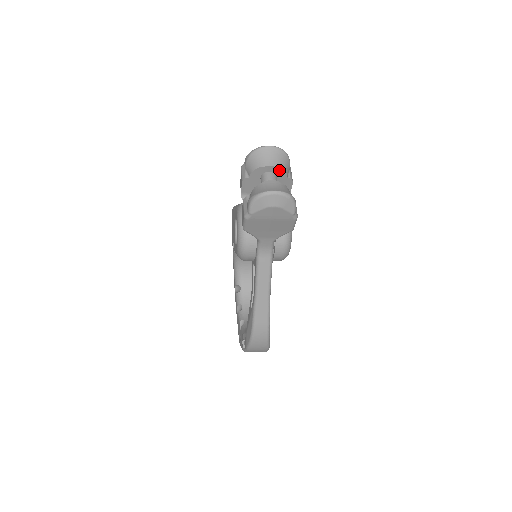
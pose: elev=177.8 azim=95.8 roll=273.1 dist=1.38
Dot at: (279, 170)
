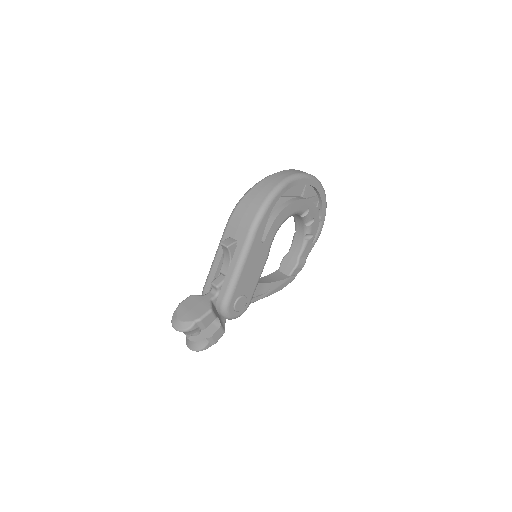
Dot at: occluded
